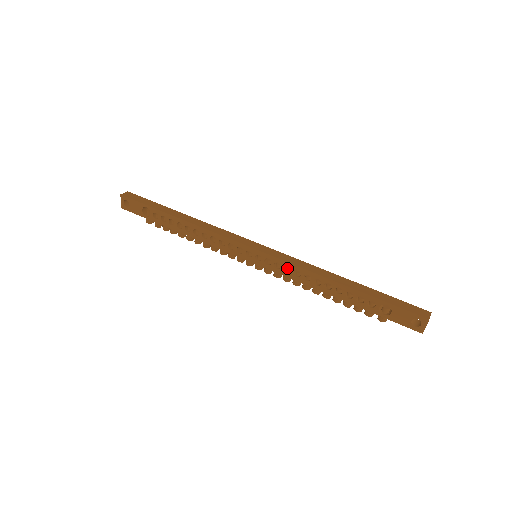
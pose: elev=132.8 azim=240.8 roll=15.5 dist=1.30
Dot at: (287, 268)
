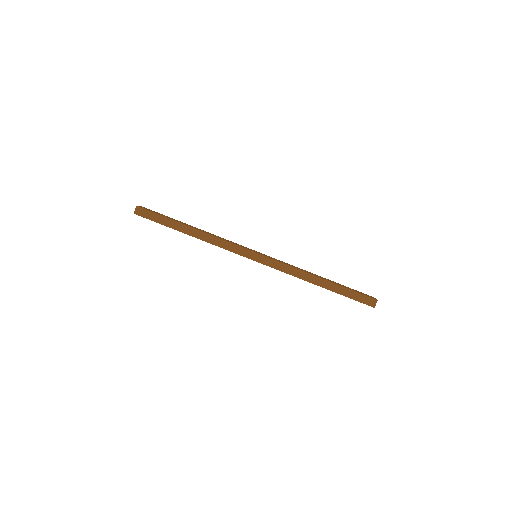
Dot at: occluded
